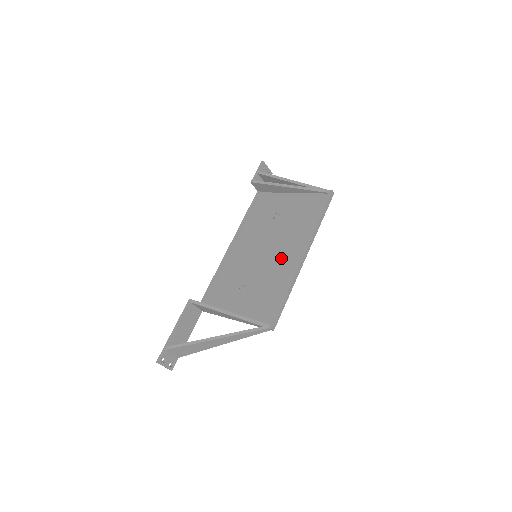
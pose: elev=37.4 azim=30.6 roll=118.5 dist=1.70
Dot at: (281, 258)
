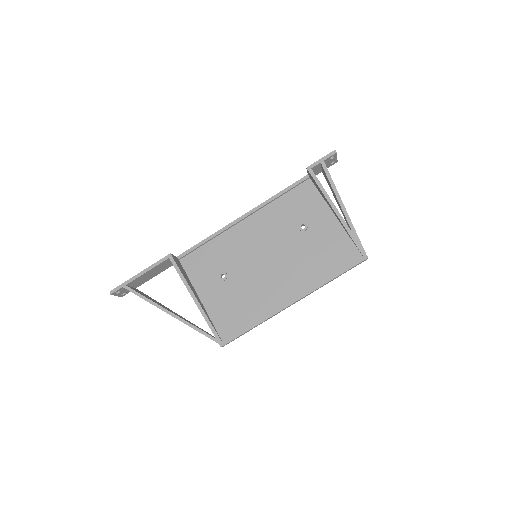
Dot at: (274, 283)
